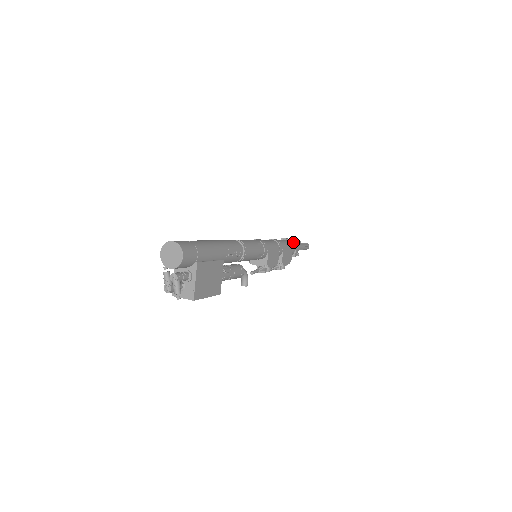
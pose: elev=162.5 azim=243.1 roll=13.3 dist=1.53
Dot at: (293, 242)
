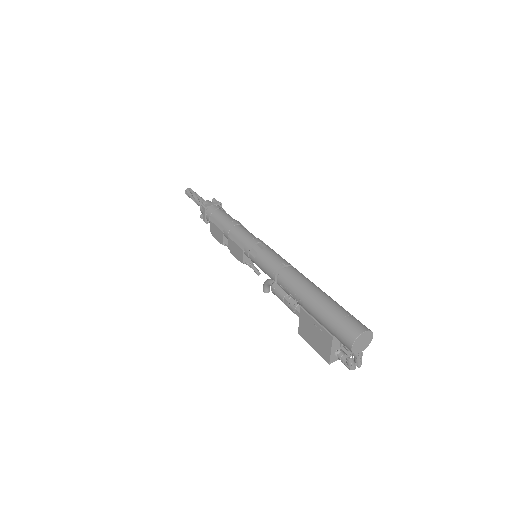
Dot at: (221, 207)
